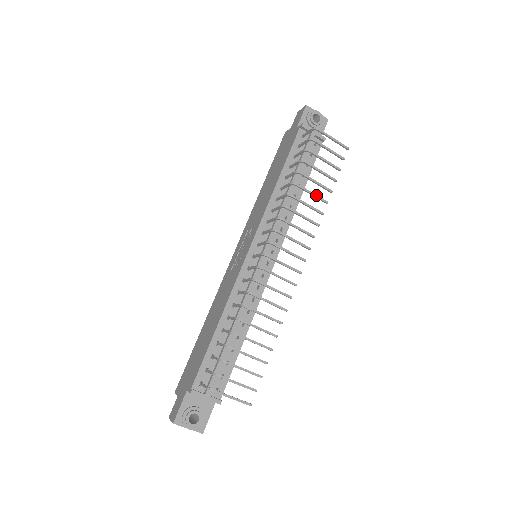
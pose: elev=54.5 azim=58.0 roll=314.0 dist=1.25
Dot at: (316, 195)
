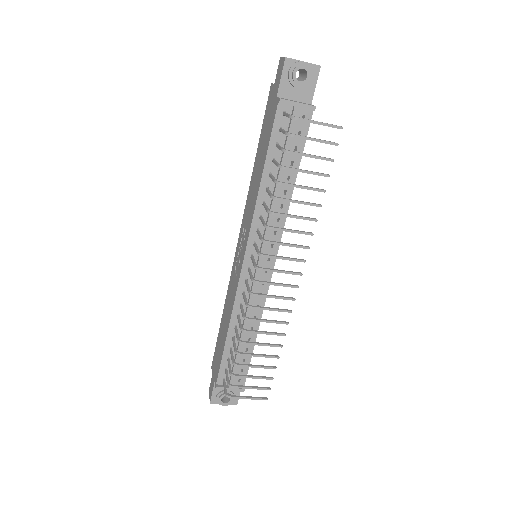
Dot at: (304, 203)
